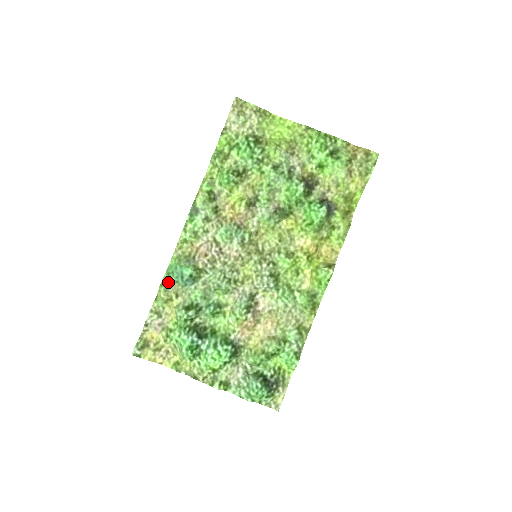
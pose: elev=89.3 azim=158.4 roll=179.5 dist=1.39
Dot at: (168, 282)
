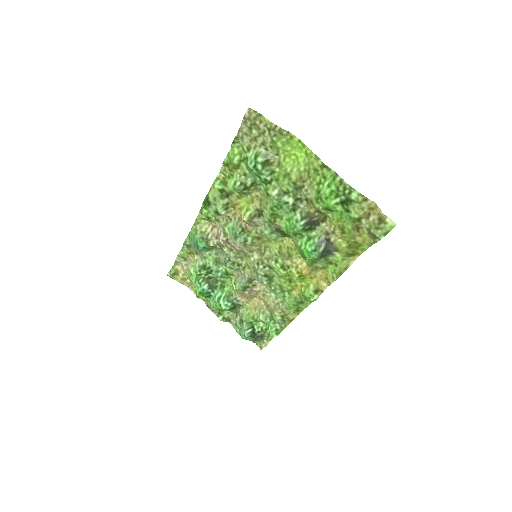
Dot at: (189, 244)
